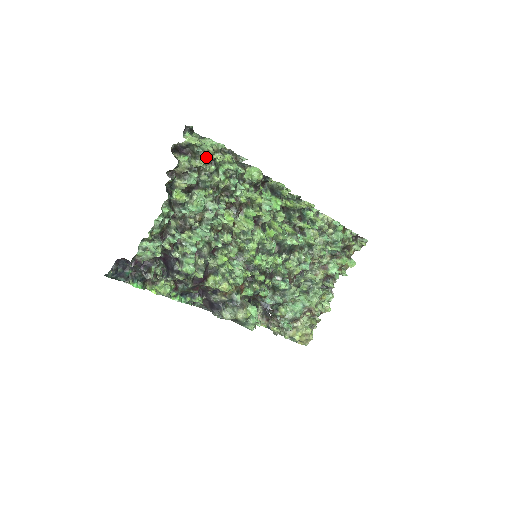
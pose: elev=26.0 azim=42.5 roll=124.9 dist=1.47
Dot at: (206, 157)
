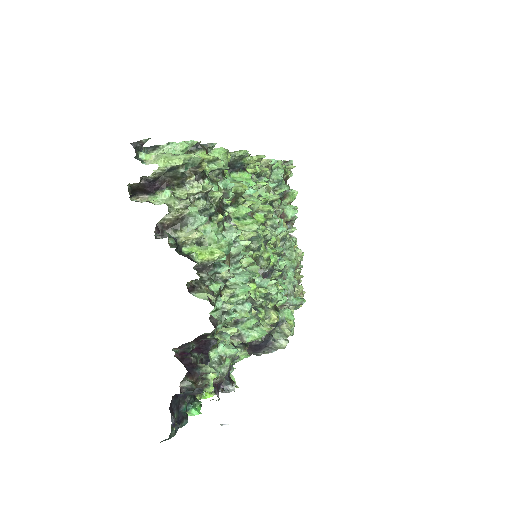
Dot at: occluded
